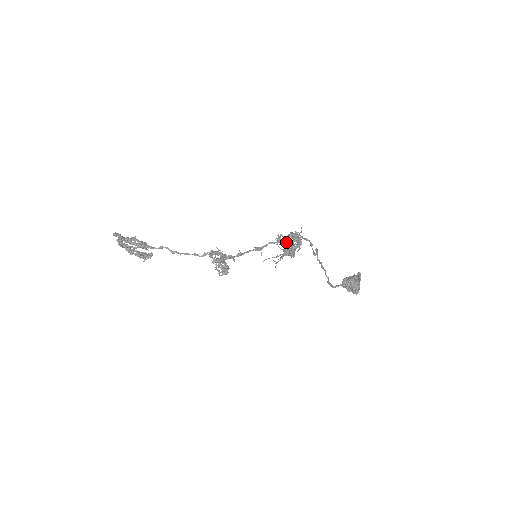
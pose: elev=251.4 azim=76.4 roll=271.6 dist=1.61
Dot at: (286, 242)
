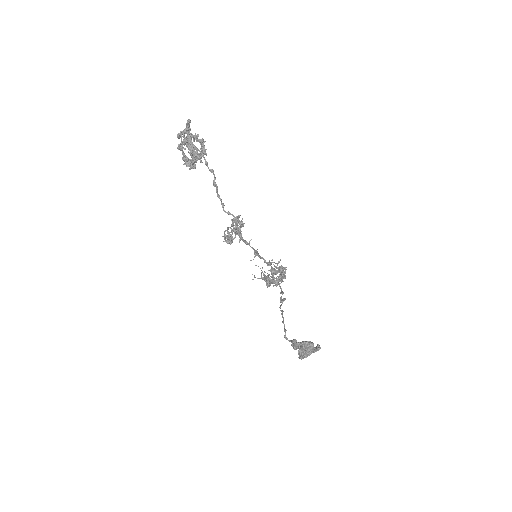
Dot at: (270, 271)
